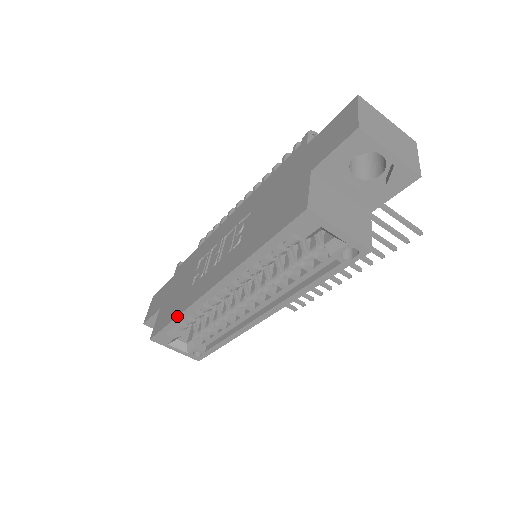
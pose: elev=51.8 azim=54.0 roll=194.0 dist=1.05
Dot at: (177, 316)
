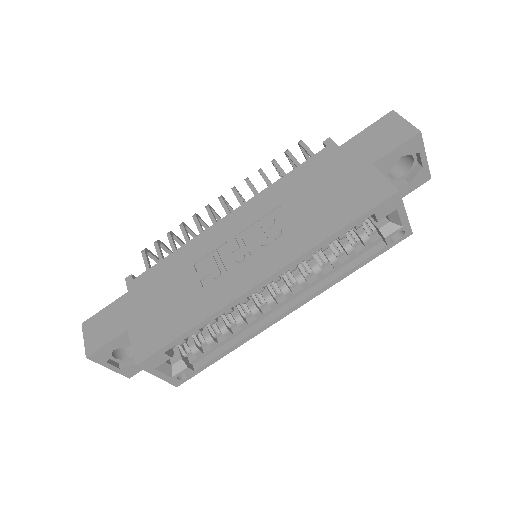
Dot at: (199, 323)
